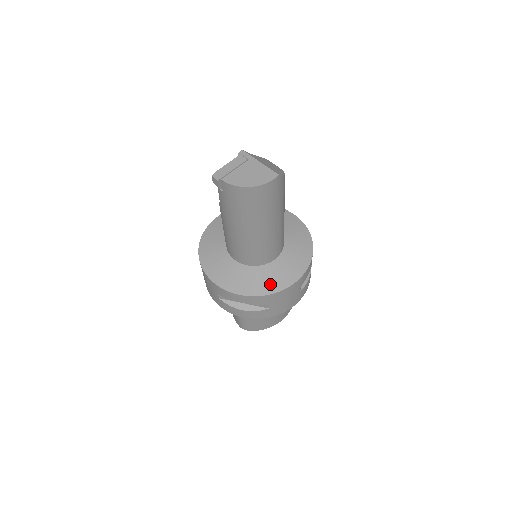
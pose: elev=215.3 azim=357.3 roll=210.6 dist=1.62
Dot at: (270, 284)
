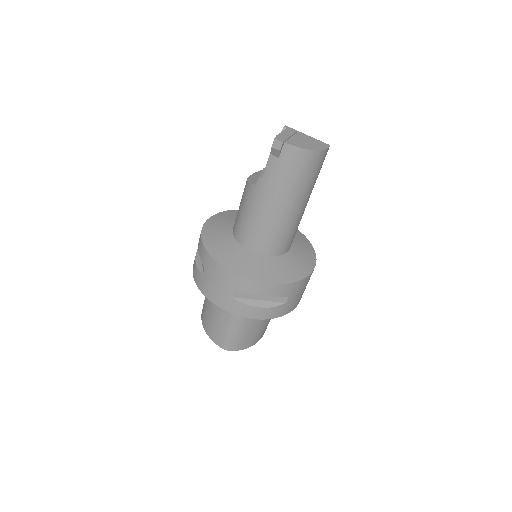
Dot at: (293, 272)
